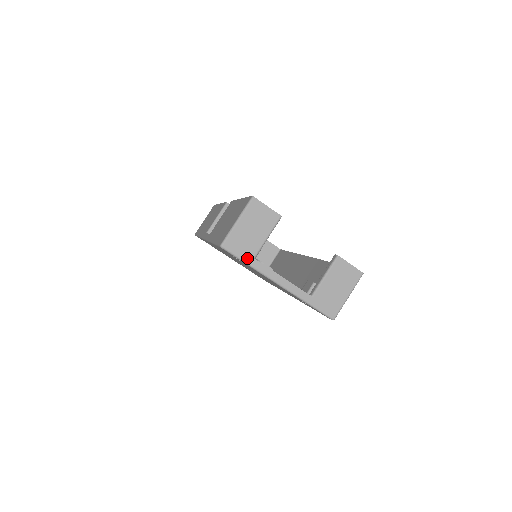
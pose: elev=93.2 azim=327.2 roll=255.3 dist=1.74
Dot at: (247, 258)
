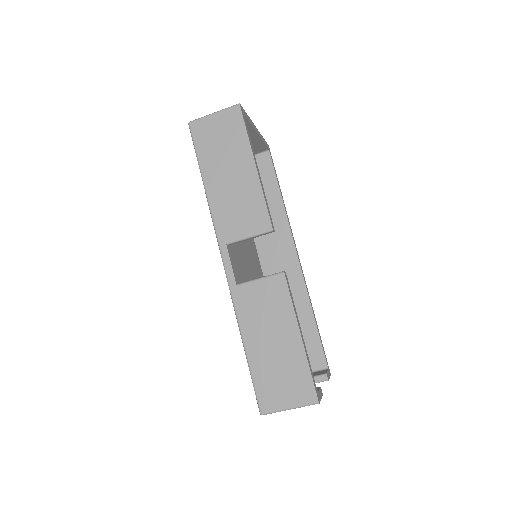
Dot at: occluded
